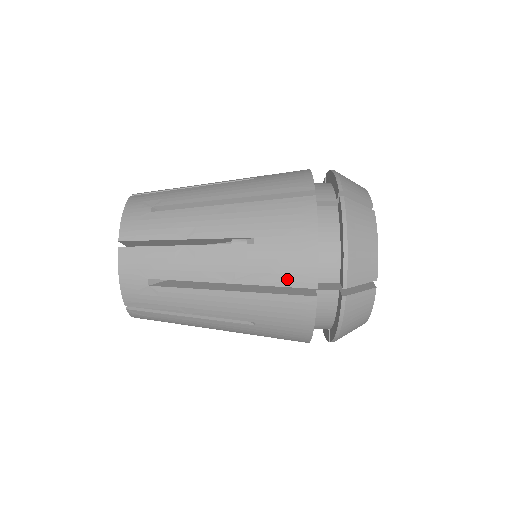
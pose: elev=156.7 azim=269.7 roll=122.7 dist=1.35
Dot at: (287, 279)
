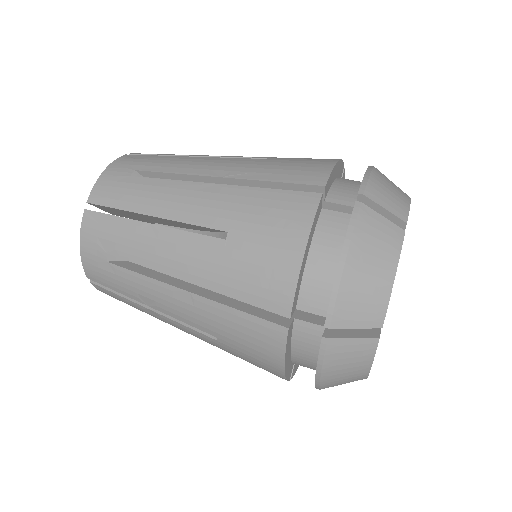
Dot at: (257, 366)
